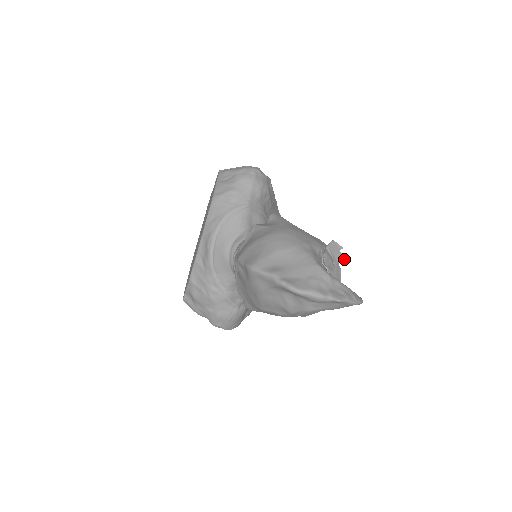
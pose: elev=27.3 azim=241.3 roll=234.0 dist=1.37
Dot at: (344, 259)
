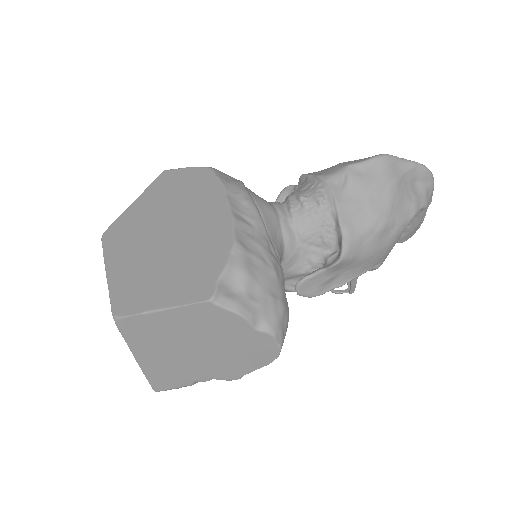
Dot at: occluded
